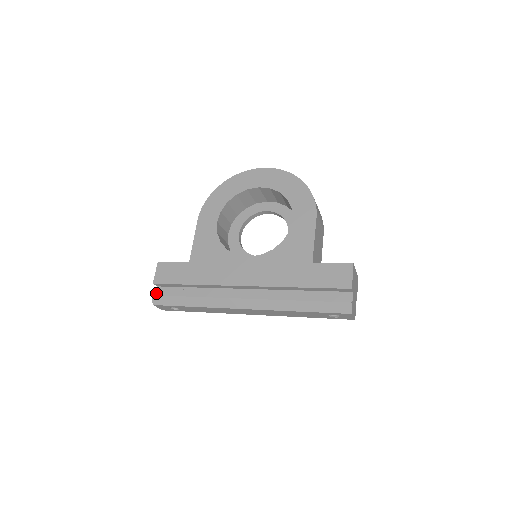
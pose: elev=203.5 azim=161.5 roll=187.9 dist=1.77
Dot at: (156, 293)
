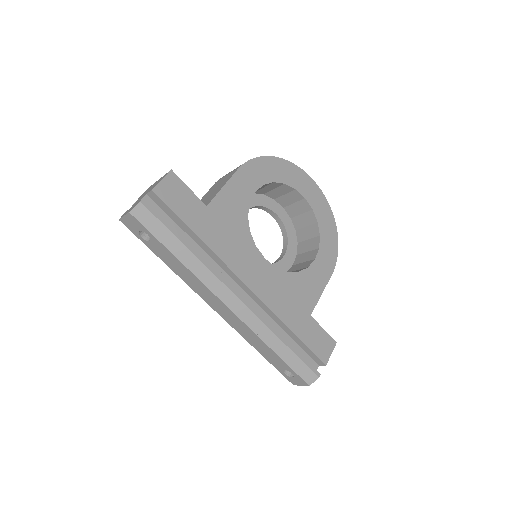
Dot at: (148, 205)
